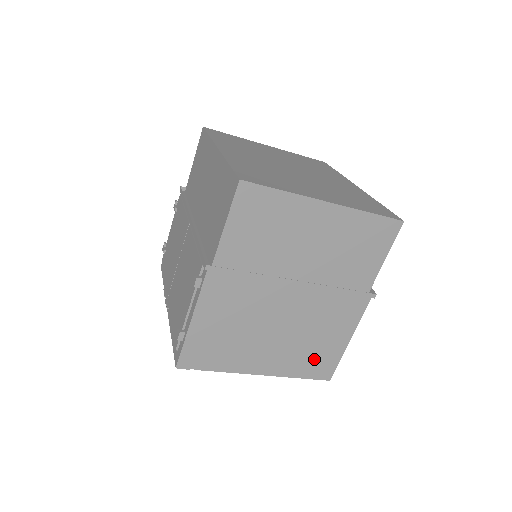
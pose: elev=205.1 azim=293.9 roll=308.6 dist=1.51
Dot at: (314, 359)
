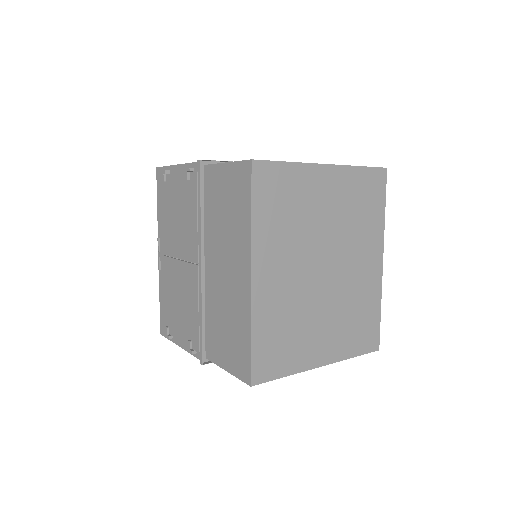
Dot at: occluded
